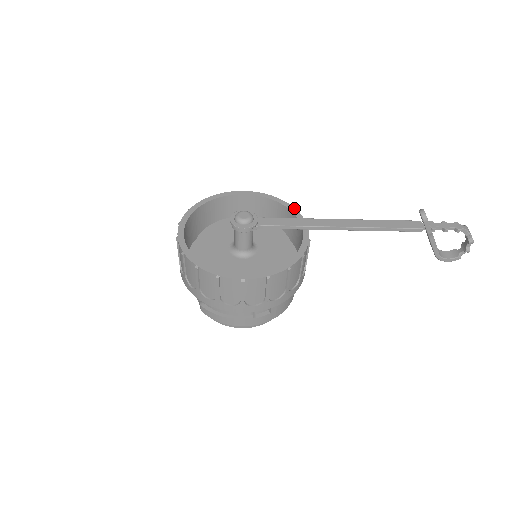
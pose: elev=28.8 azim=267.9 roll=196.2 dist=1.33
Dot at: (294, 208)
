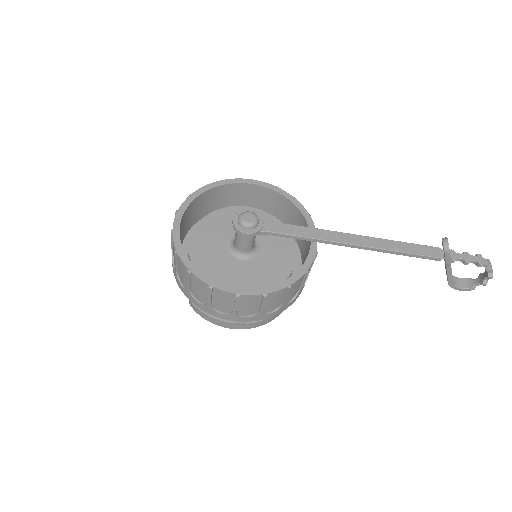
Dot at: (305, 210)
